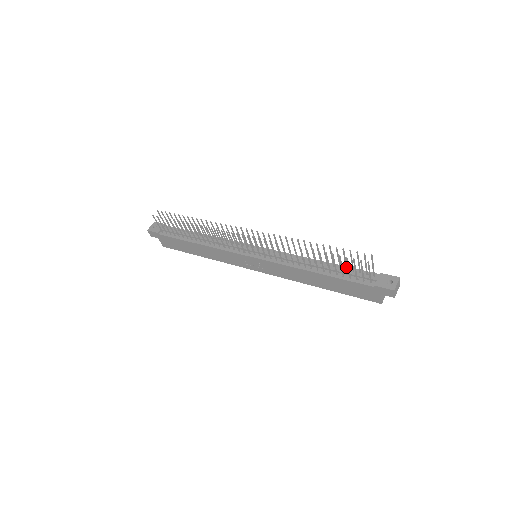
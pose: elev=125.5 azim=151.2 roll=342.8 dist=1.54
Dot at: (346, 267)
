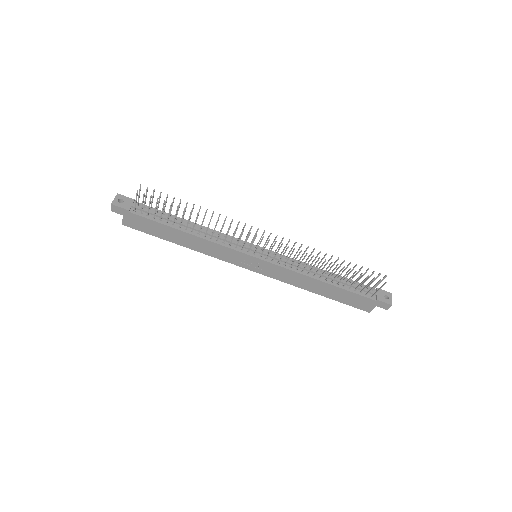
Dot at: (351, 280)
